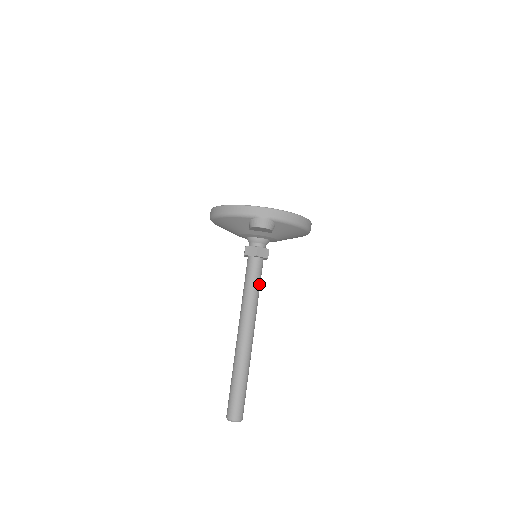
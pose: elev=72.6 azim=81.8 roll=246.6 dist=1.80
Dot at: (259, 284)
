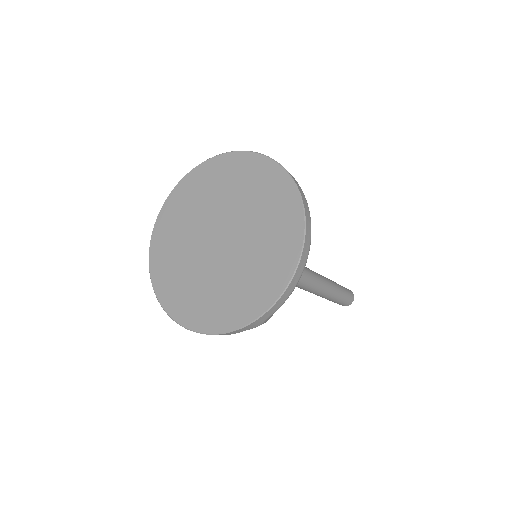
Dot at: occluded
